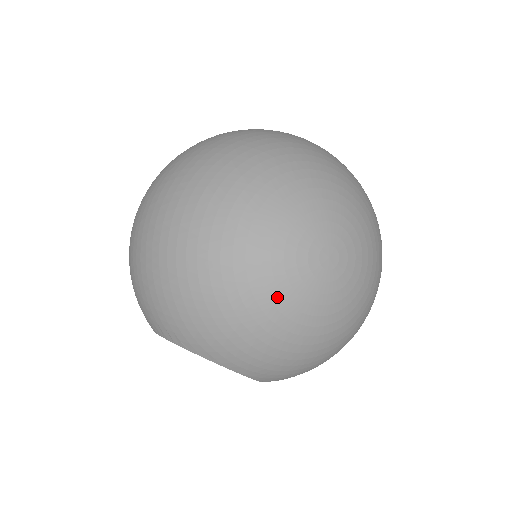
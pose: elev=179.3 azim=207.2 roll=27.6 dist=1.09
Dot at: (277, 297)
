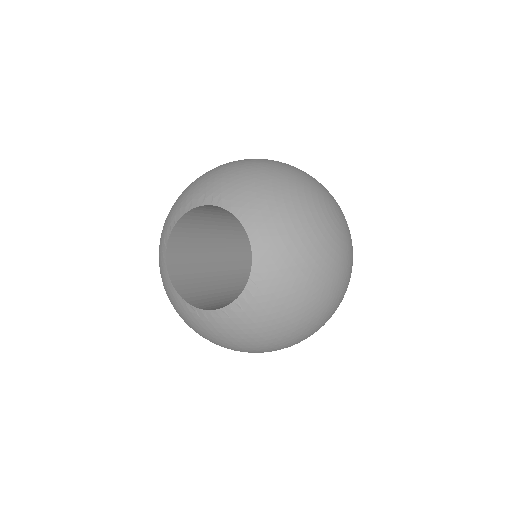
Dot at: (309, 196)
